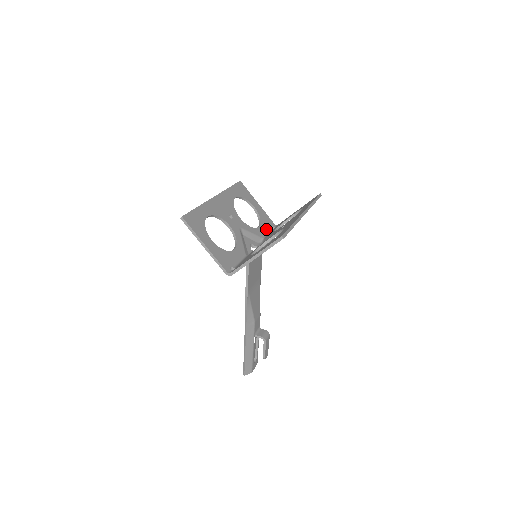
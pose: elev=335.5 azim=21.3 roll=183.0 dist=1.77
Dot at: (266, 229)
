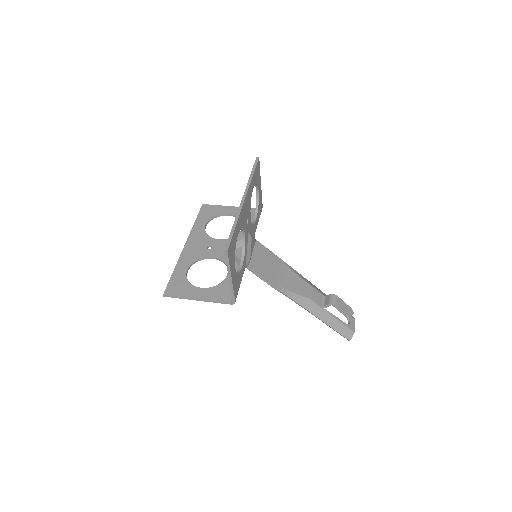
Dot at: occluded
